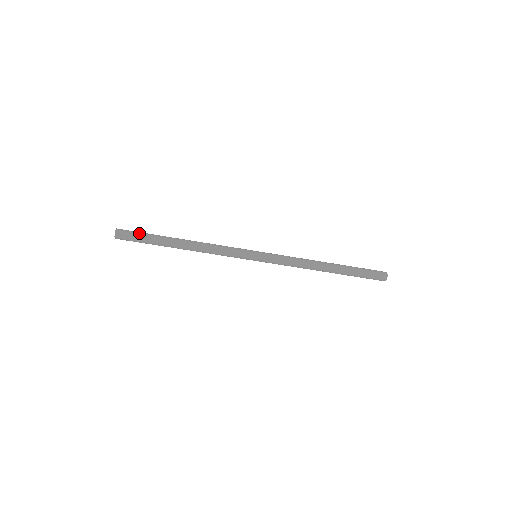
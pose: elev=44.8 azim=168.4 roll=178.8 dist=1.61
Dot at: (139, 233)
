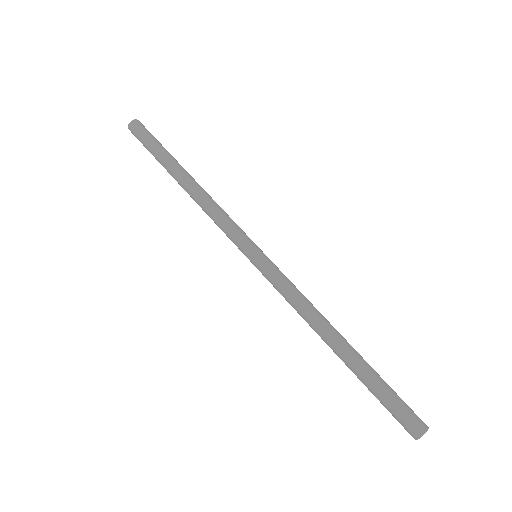
Dot at: occluded
